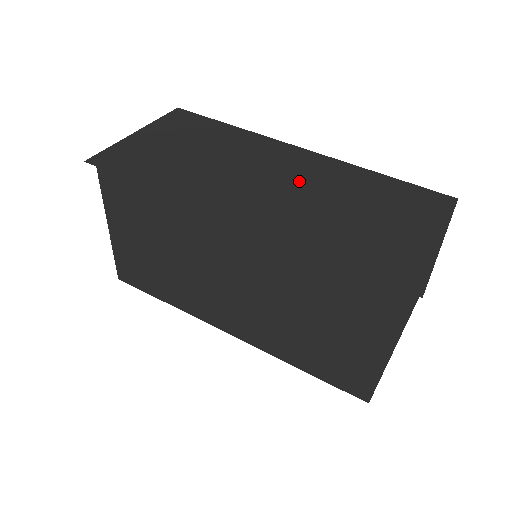
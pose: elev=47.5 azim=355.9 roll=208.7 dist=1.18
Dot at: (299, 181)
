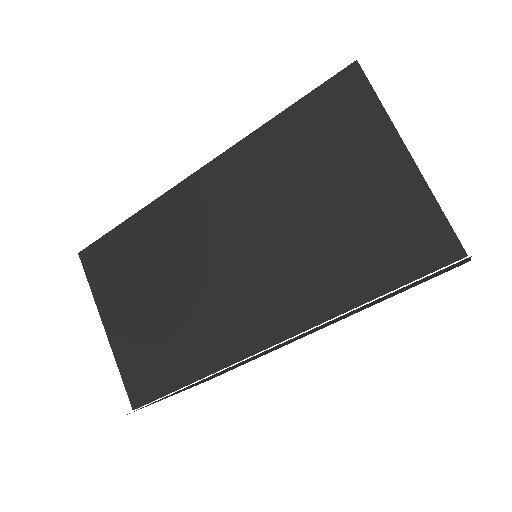
Dot at: occluded
